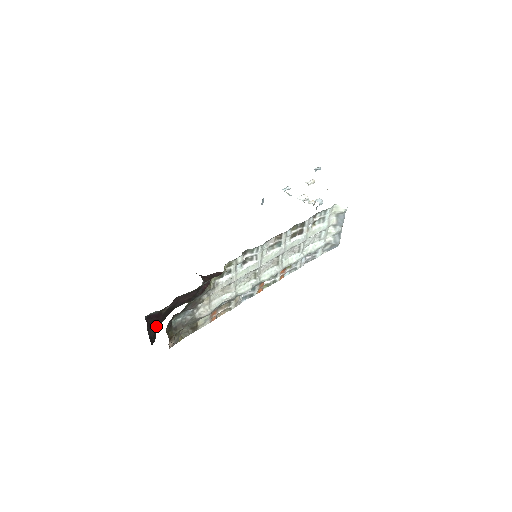
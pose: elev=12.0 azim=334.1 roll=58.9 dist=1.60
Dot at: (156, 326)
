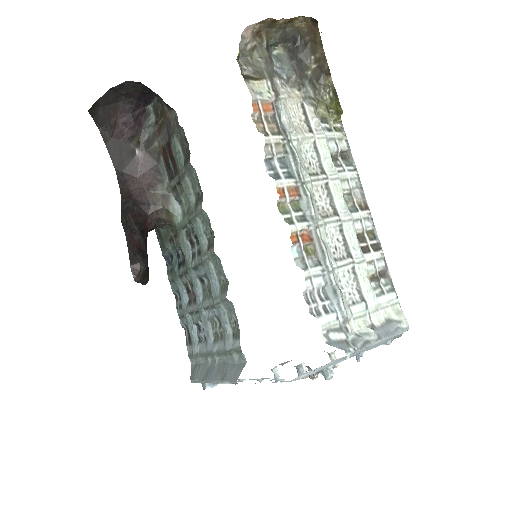
Dot at: (108, 127)
